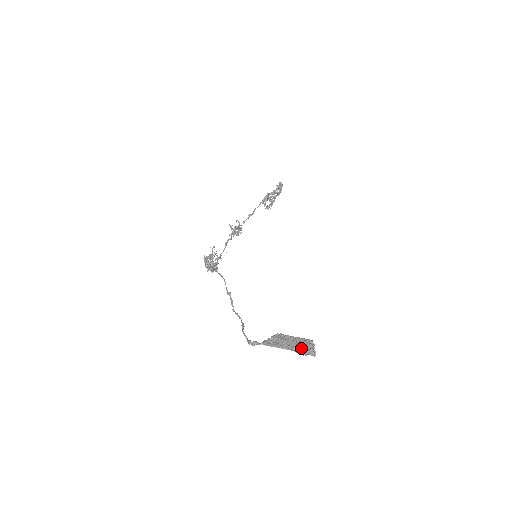
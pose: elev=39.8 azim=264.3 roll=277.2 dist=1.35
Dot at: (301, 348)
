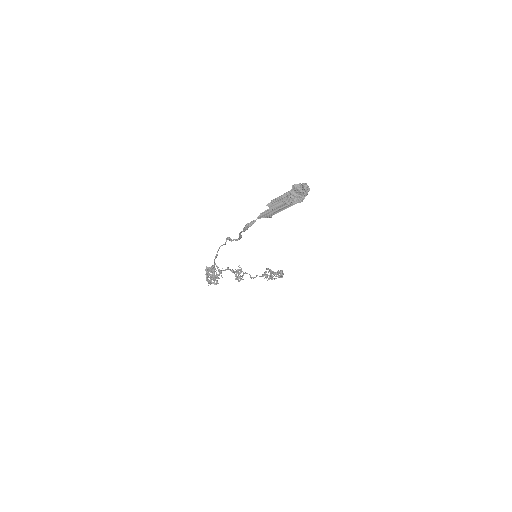
Dot at: (294, 185)
